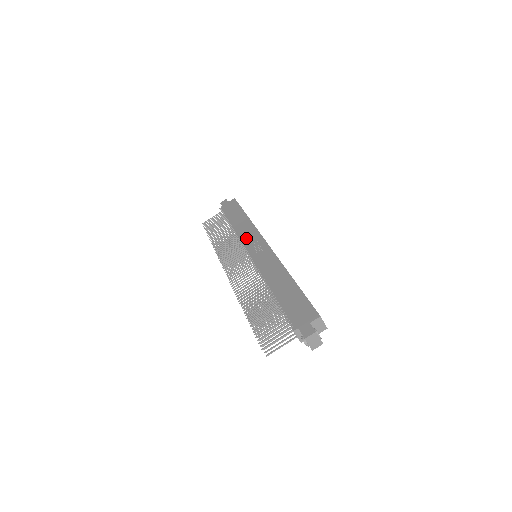
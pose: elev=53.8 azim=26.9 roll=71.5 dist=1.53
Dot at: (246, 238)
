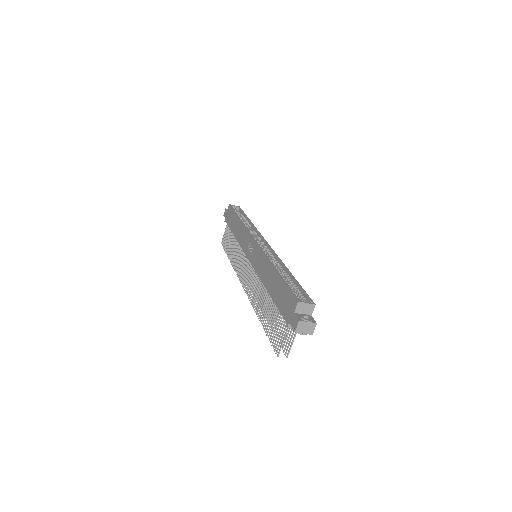
Dot at: (243, 243)
